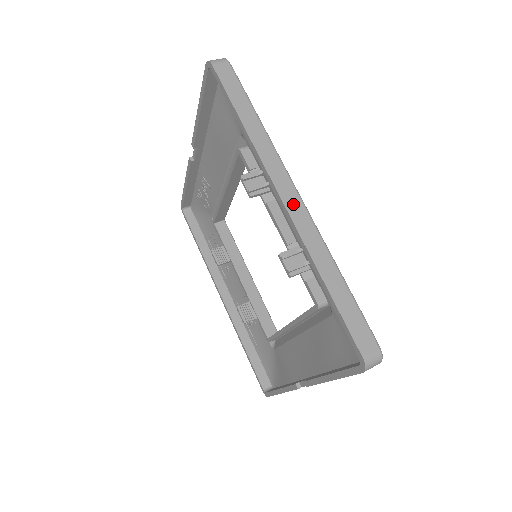
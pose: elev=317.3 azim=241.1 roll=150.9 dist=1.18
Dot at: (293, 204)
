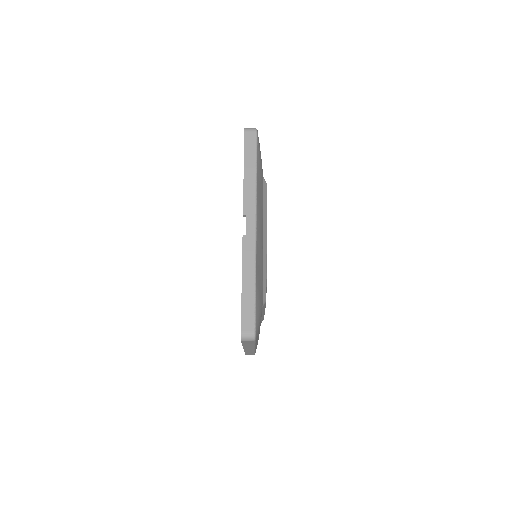
Dot at: occluded
